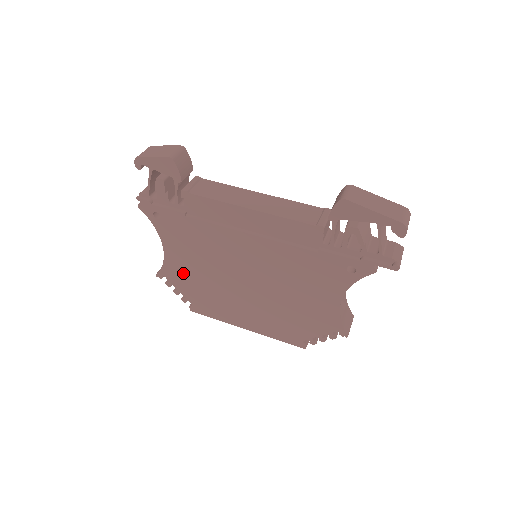
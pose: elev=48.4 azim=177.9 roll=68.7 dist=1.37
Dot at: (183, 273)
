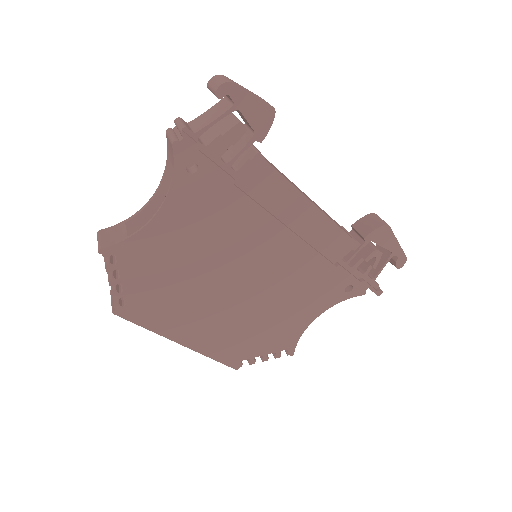
Dot at: (155, 256)
